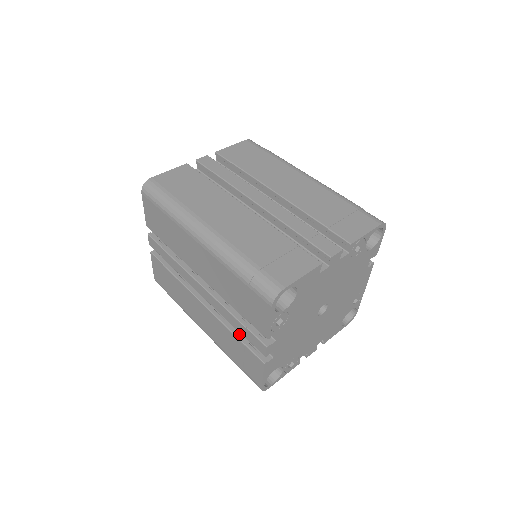
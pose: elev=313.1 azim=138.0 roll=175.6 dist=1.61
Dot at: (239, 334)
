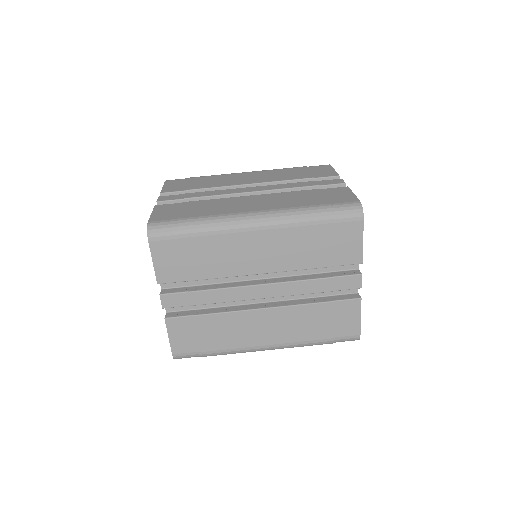
Dot at: (320, 300)
